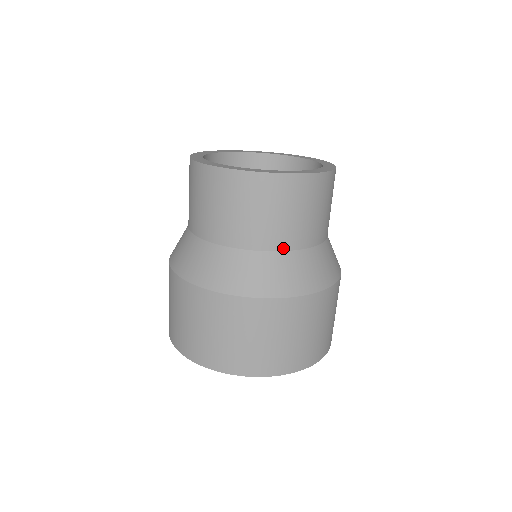
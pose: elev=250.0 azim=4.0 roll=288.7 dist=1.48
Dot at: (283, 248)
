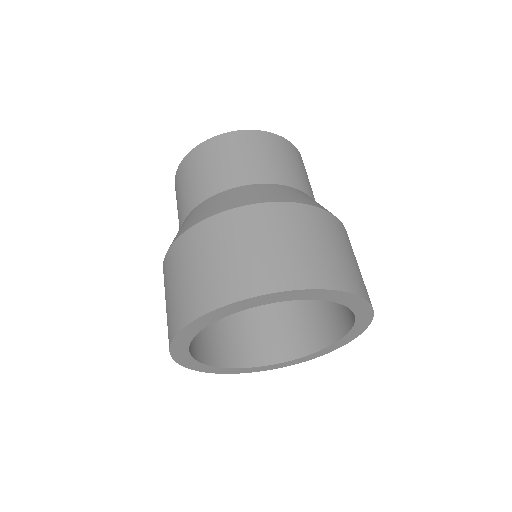
Dot at: (312, 198)
